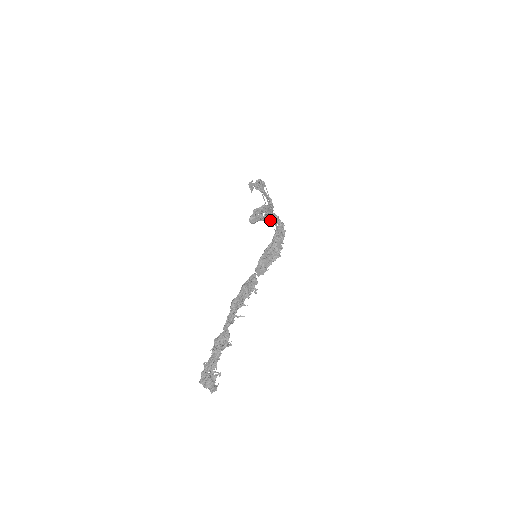
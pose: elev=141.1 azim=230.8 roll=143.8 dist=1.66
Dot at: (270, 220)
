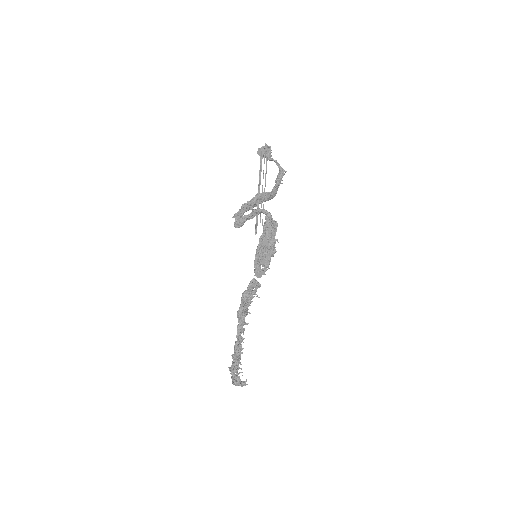
Dot at: occluded
